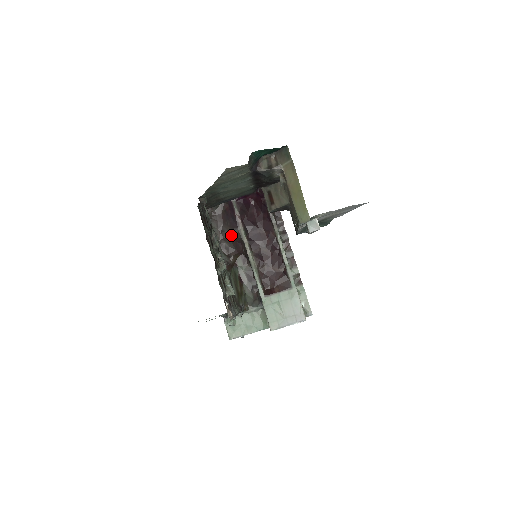
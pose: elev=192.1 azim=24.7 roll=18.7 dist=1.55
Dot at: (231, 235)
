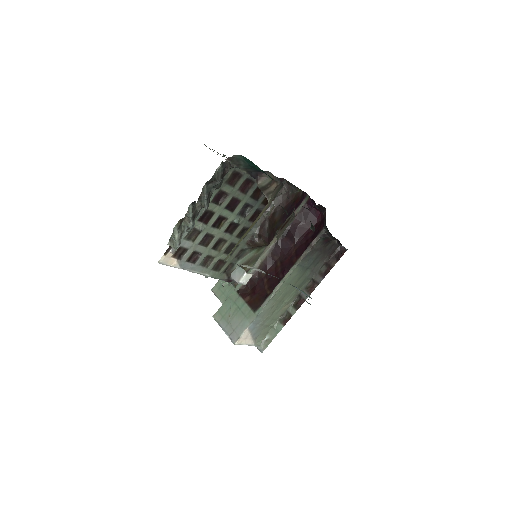
Dot at: (275, 223)
